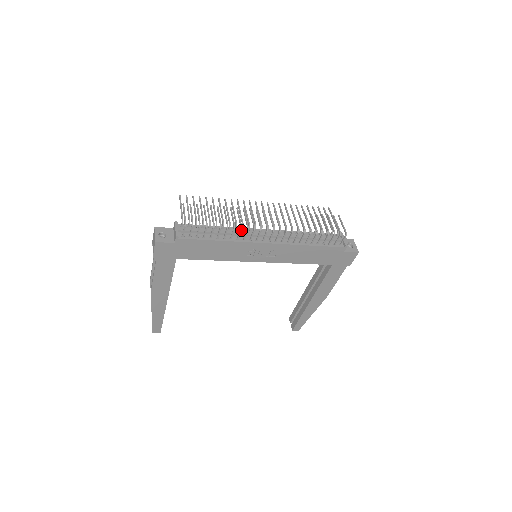
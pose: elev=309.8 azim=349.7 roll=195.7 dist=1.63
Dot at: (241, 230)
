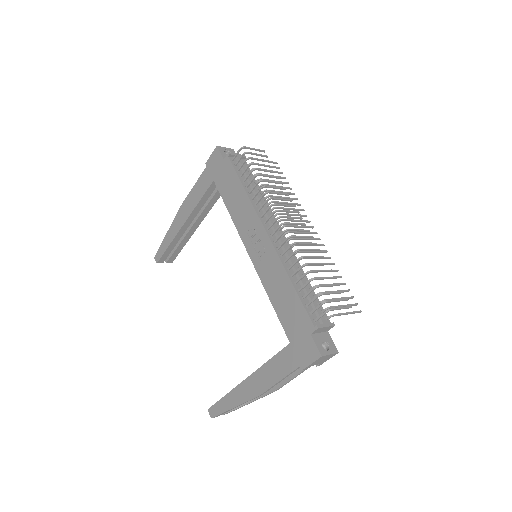
Dot at: (269, 211)
